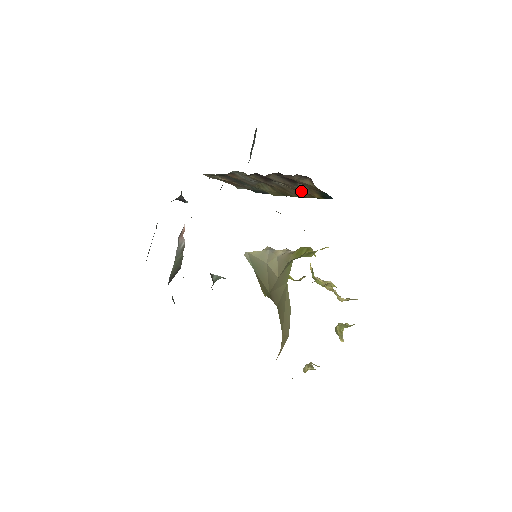
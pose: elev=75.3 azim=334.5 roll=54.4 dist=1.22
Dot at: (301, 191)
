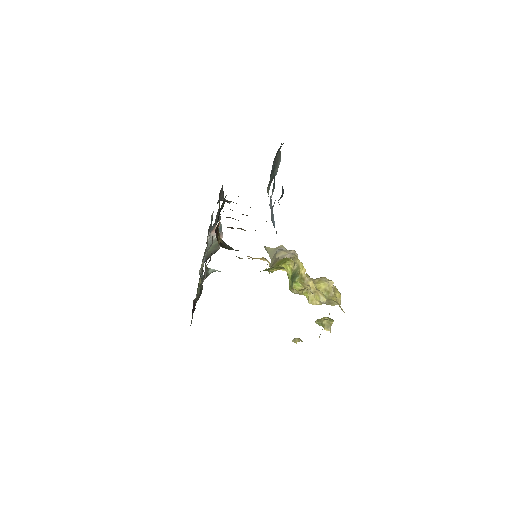
Dot at: occluded
